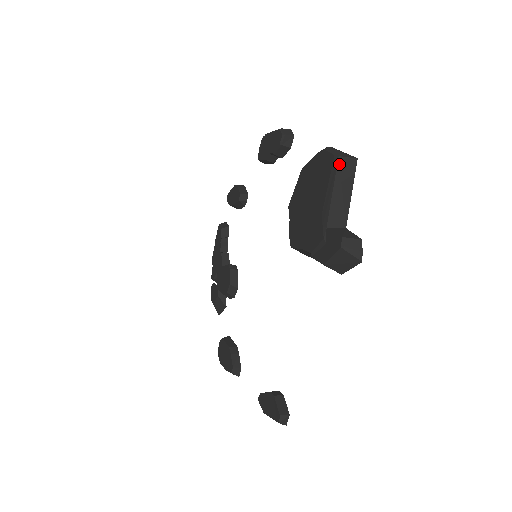
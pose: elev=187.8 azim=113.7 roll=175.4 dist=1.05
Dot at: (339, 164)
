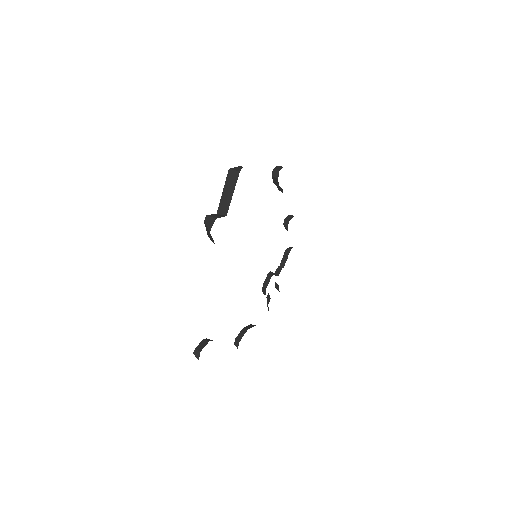
Dot at: (229, 174)
